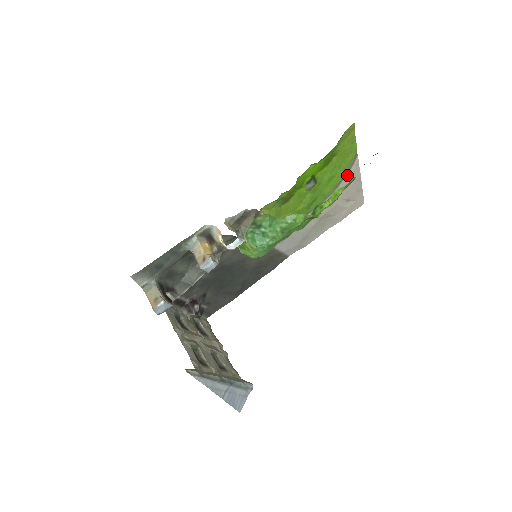
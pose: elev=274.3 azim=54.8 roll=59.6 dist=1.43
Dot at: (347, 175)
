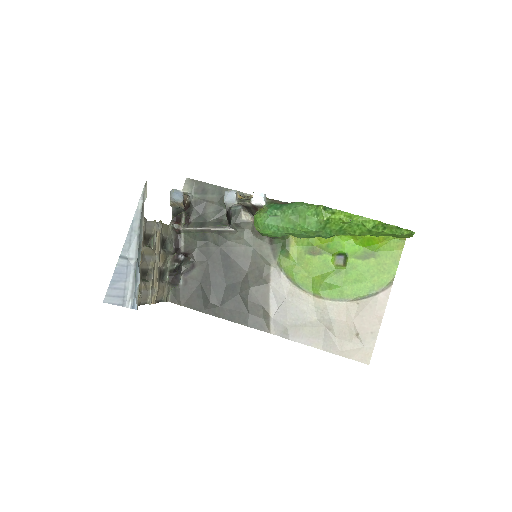
Dot at: (373, 298)
